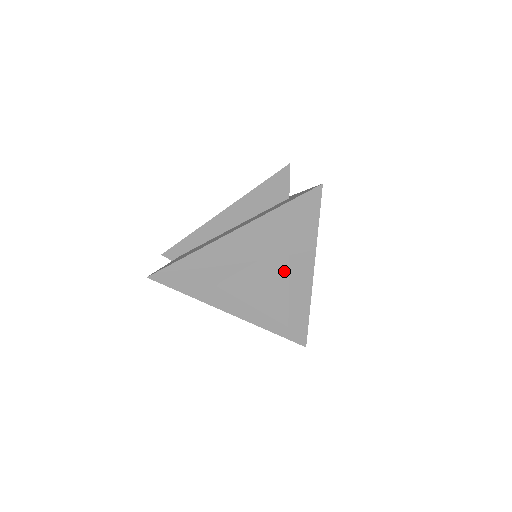
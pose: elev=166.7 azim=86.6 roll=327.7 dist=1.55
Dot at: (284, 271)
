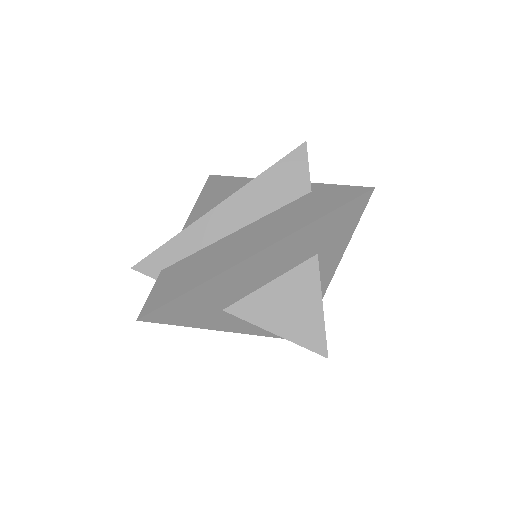
Dot at: (315, 290)
